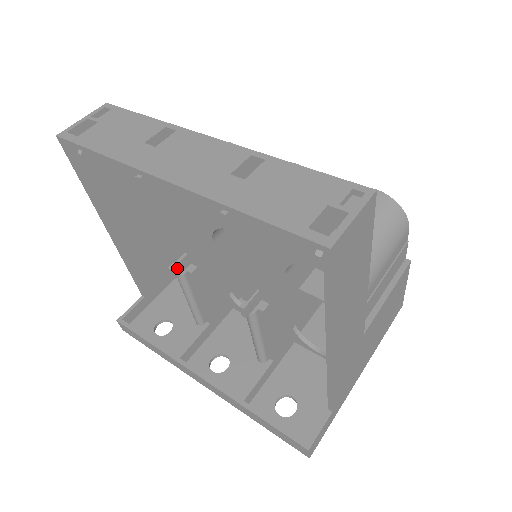
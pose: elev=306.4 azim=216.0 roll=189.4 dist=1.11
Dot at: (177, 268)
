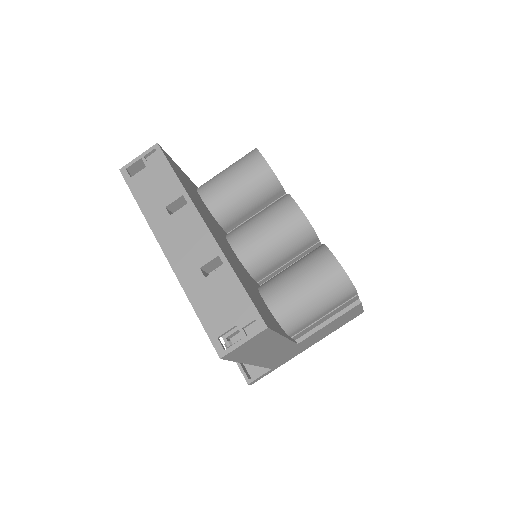
Dot at: occluded
